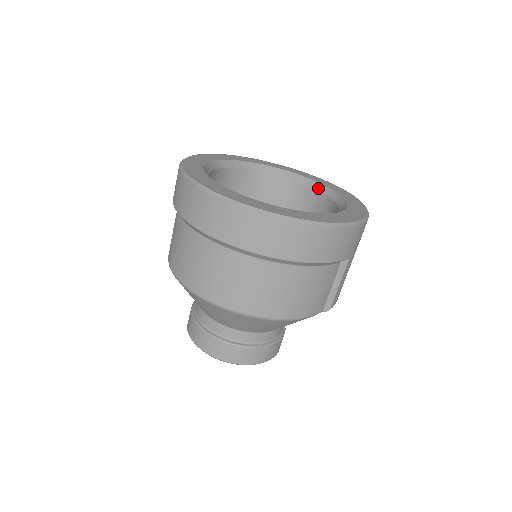
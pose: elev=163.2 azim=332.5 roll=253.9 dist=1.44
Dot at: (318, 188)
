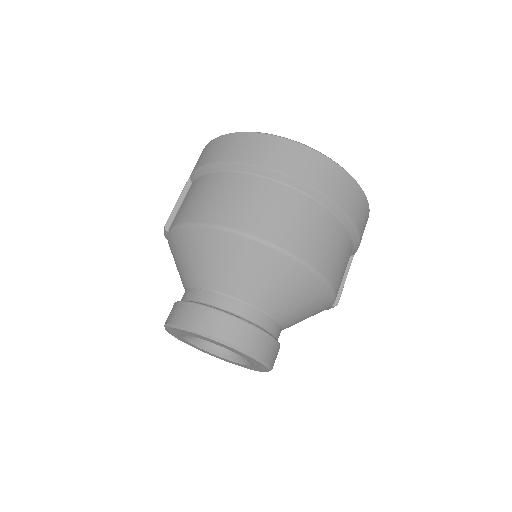
Dot at: occluded
